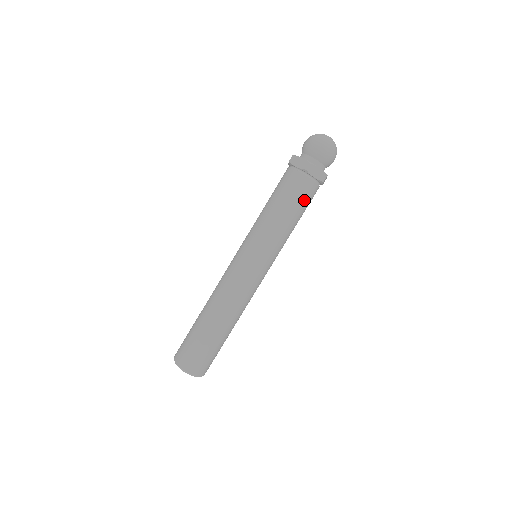
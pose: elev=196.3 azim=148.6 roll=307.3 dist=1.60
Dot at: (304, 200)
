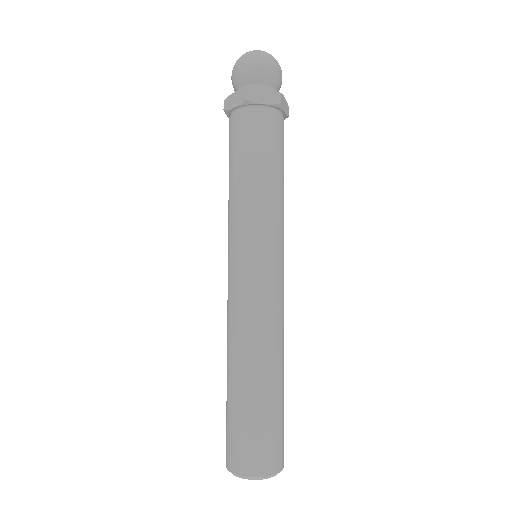
Dot at: (283, 149)
